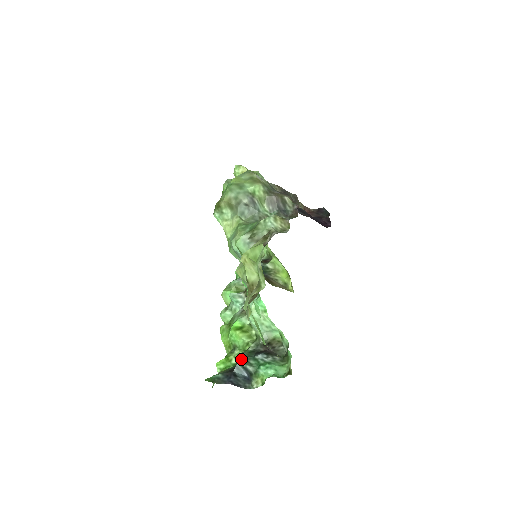
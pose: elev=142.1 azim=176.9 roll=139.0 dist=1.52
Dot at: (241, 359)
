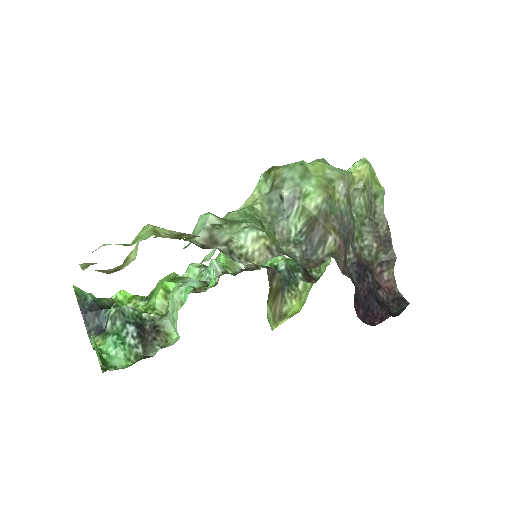
Dot at: (115, 310)
